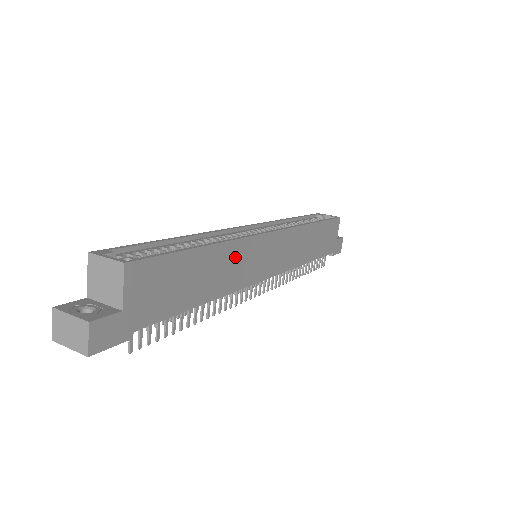
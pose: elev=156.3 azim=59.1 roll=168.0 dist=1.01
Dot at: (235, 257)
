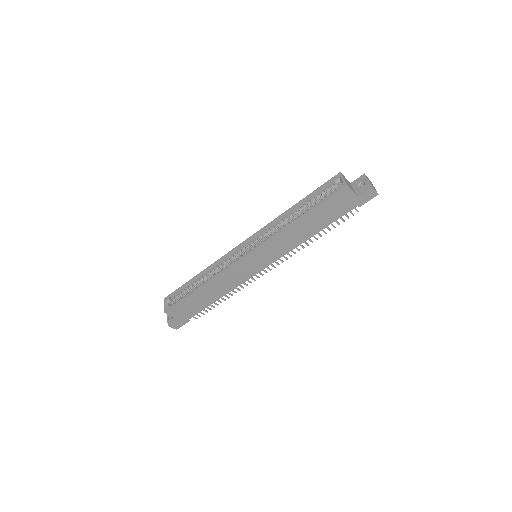
Dot at: (223, 280)
